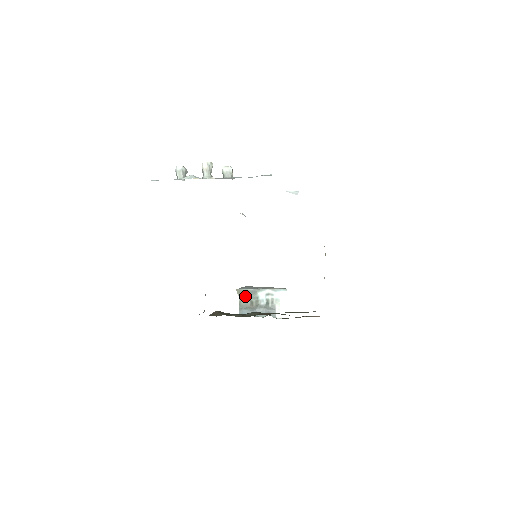
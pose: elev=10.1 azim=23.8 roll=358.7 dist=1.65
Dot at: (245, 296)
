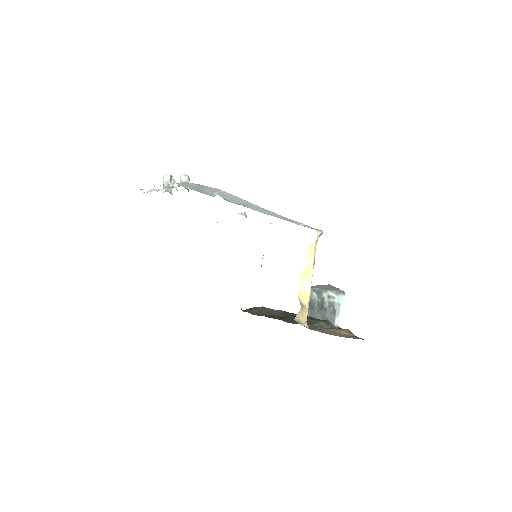
Dot at: (313, 295)
